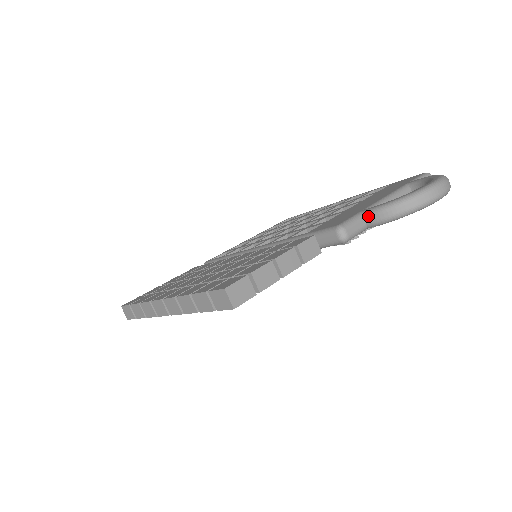
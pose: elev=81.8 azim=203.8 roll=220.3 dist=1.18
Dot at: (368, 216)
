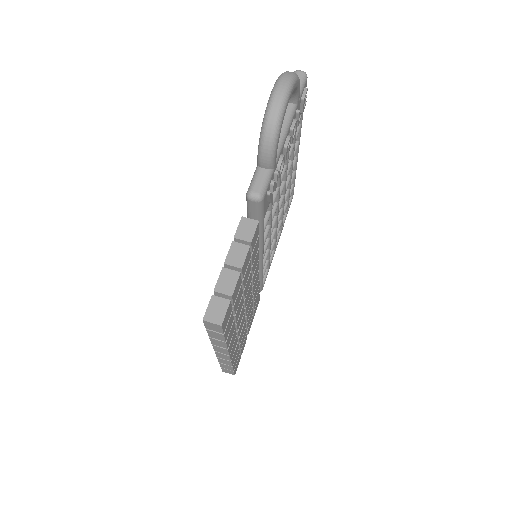
Dot at: (260, 164)
